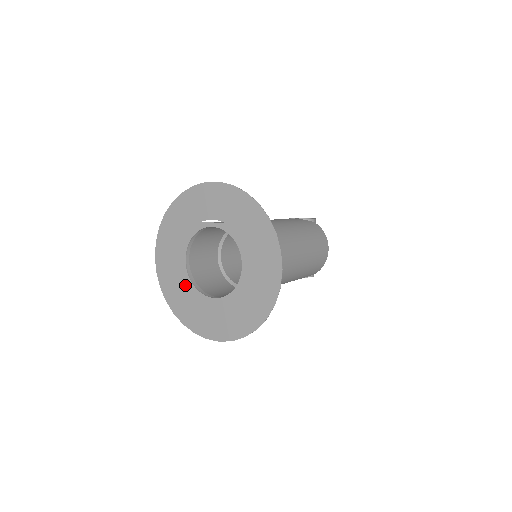
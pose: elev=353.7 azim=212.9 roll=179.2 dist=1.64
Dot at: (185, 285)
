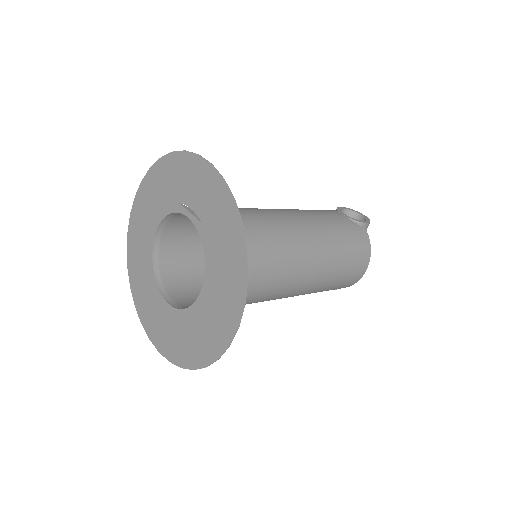
Dot at: (147, 266)
